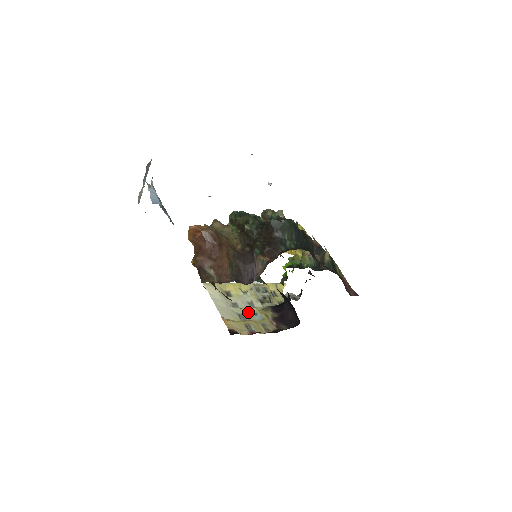
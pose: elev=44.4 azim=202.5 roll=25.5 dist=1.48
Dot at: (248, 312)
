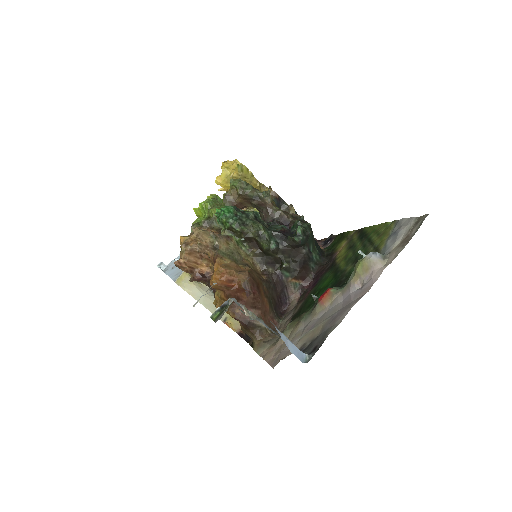
Dot at: occluded
